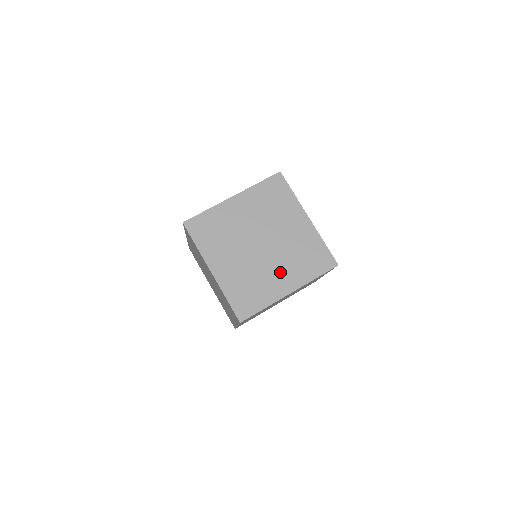
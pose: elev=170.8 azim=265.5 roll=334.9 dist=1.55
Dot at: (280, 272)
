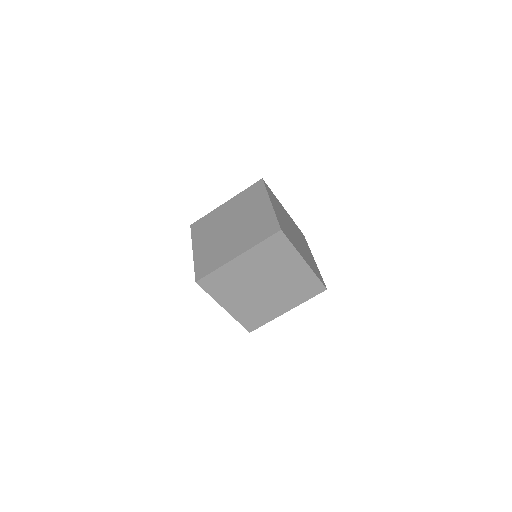
Dot at: (280, 301)
